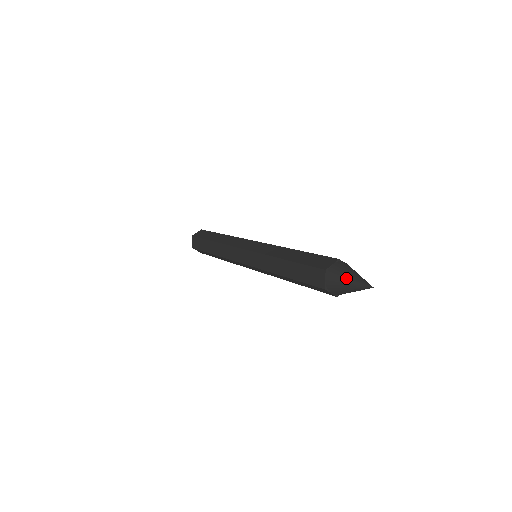
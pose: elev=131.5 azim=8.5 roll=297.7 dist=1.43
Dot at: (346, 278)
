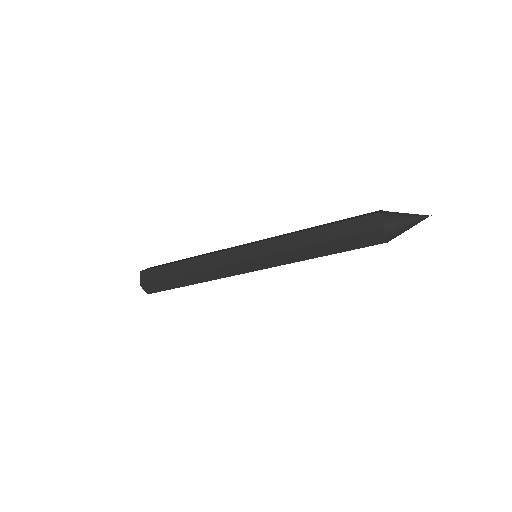
Dot at: (402, 215)
